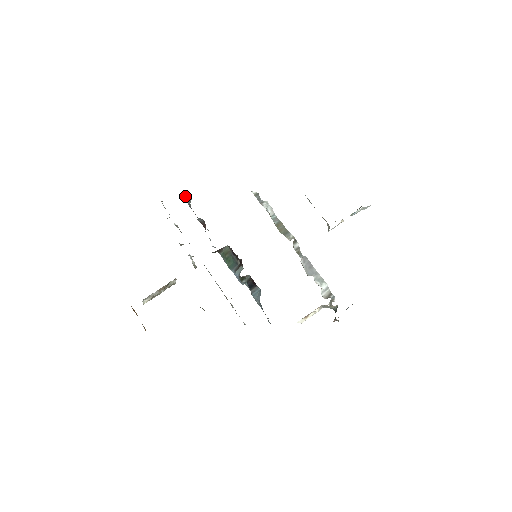
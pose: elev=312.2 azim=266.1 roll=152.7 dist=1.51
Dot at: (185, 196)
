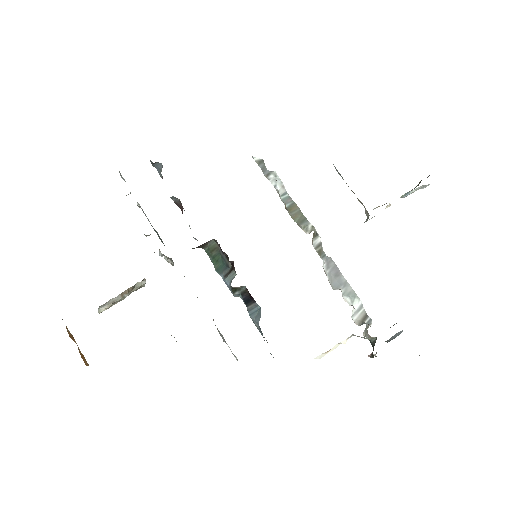
Dot at: occluded
